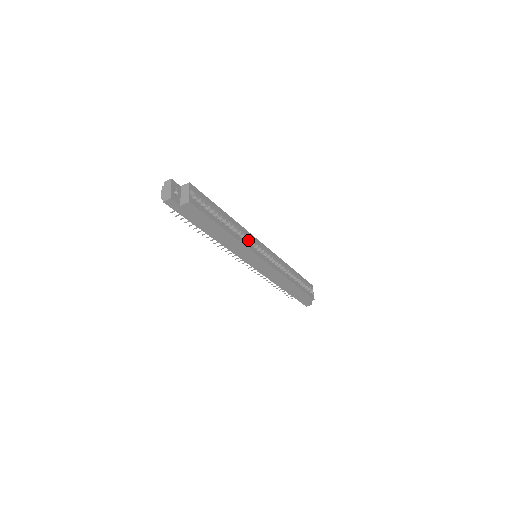
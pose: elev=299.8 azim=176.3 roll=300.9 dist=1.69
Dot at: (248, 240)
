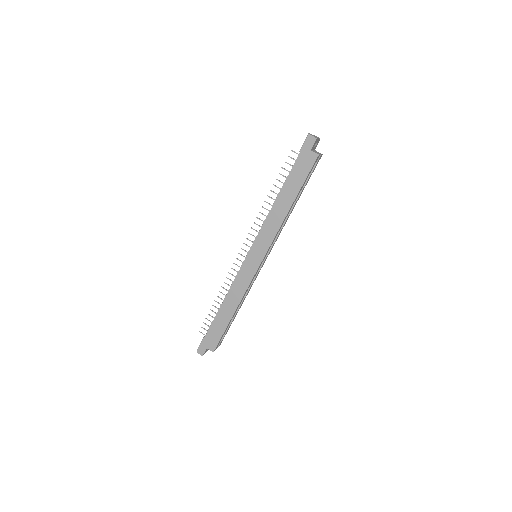
Dot at: occluded
